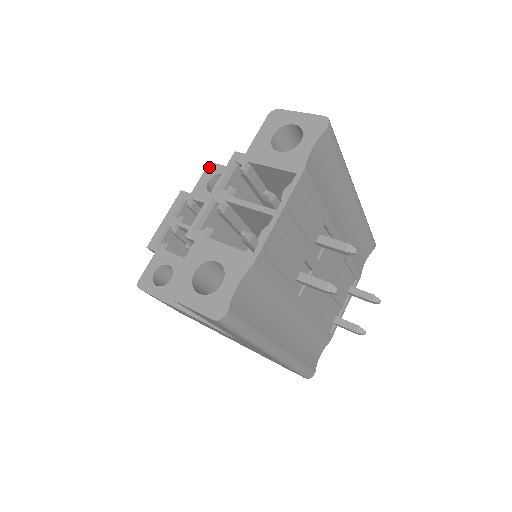
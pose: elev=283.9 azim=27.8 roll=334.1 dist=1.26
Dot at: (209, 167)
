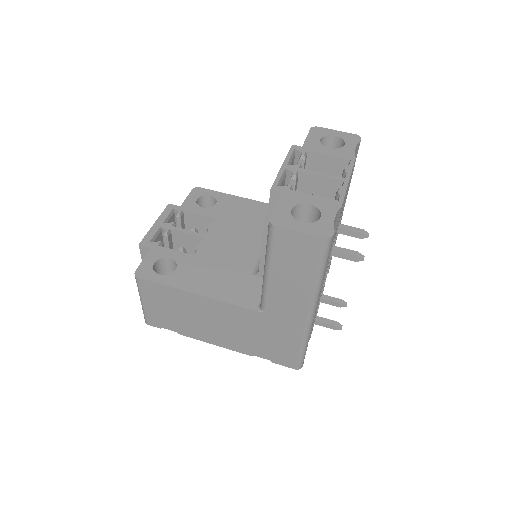
Dot at: (195, 189)
